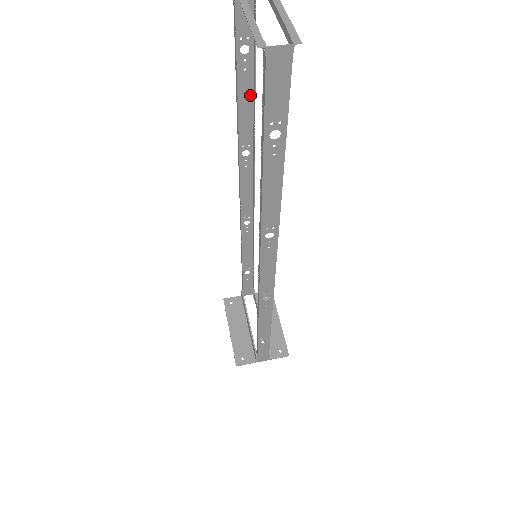
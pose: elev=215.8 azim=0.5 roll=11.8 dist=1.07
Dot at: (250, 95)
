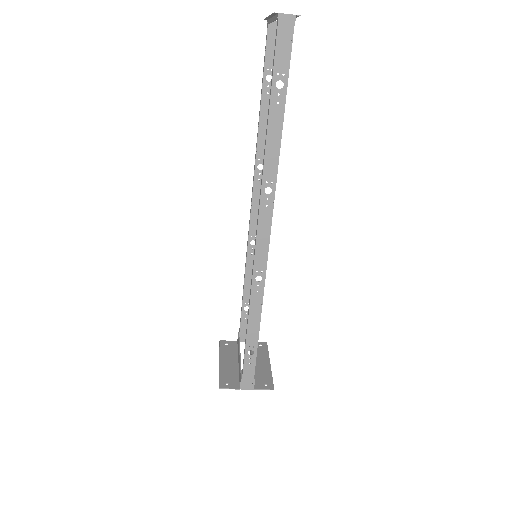
Dot at: occluded
